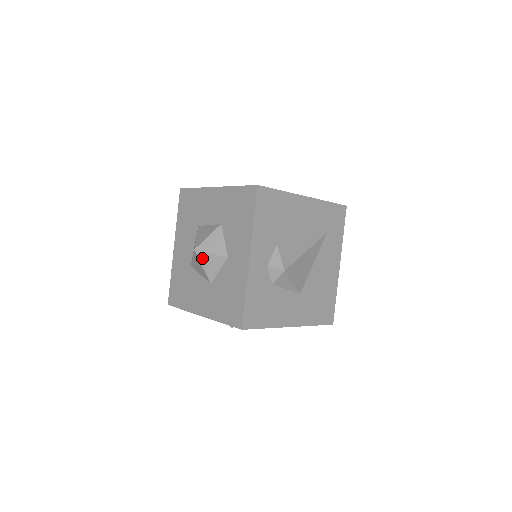
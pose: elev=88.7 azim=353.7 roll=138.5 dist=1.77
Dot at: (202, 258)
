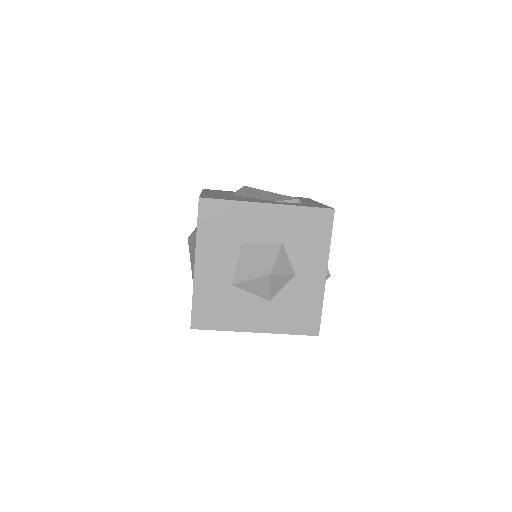
Dot at: (273, 280)
